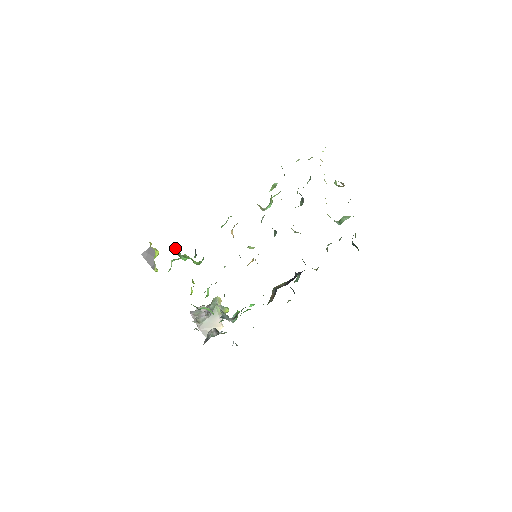
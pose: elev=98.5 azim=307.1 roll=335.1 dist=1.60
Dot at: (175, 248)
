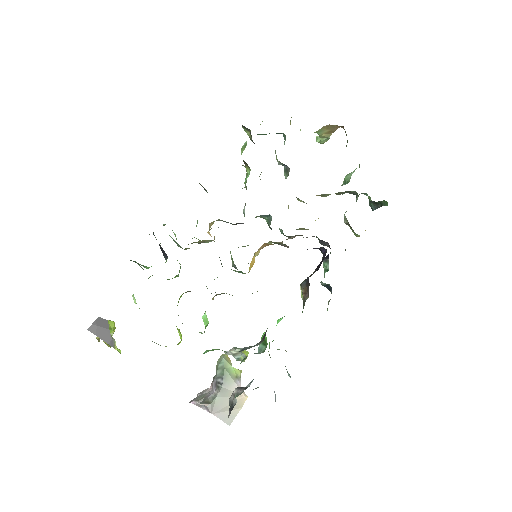
Dot at: (130, 260)
